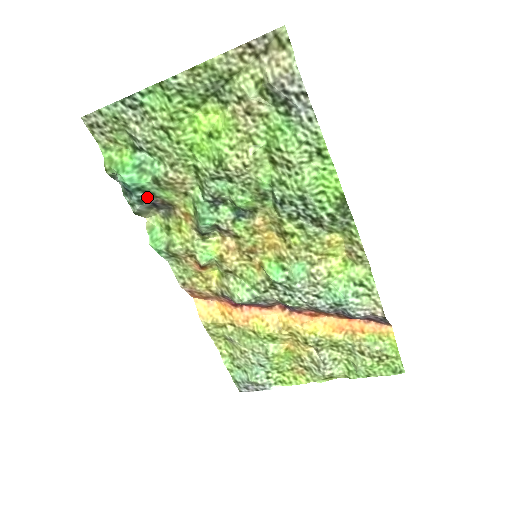
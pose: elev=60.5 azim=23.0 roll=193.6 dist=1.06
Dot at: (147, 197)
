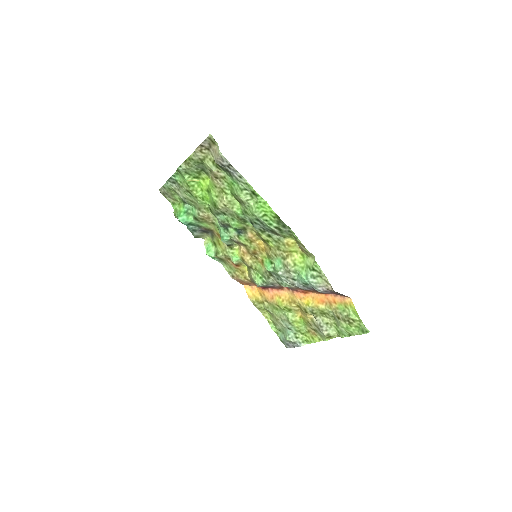
Dot at: (196, 228)
